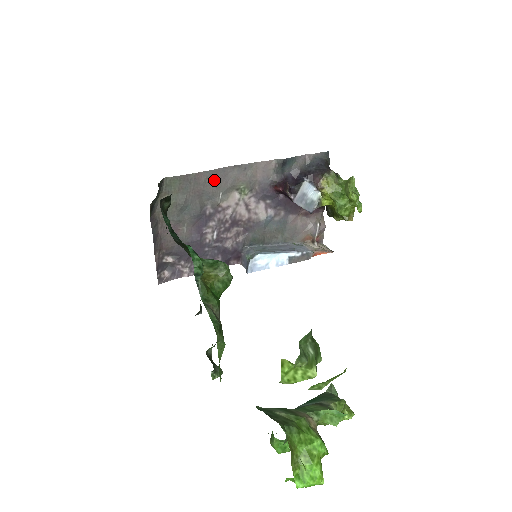
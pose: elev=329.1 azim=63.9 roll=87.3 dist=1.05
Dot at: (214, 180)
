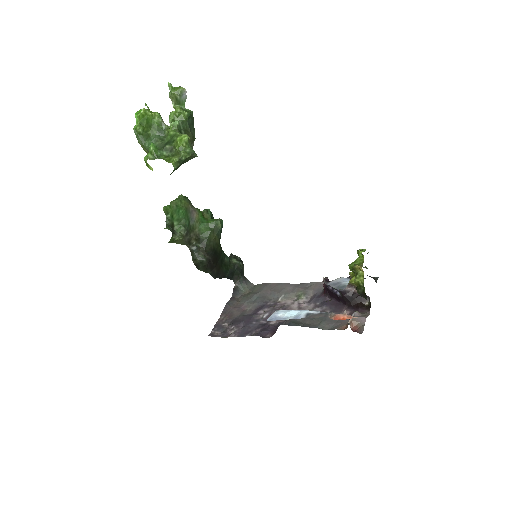
Dot at: (282, 288)
